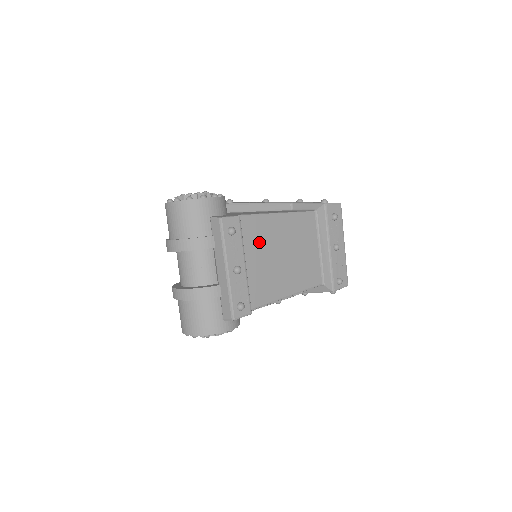
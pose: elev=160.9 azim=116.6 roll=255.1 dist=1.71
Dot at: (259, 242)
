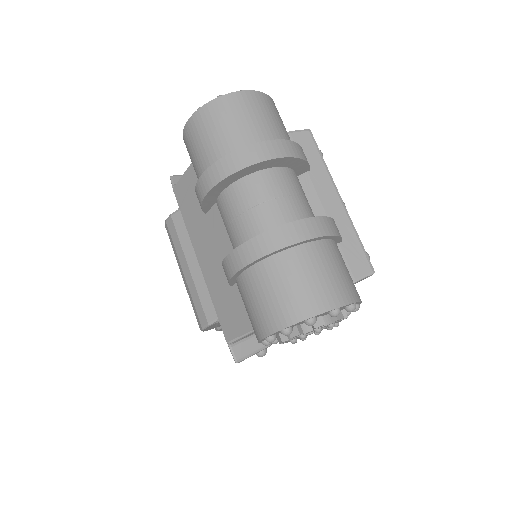
Dot at: occluded
